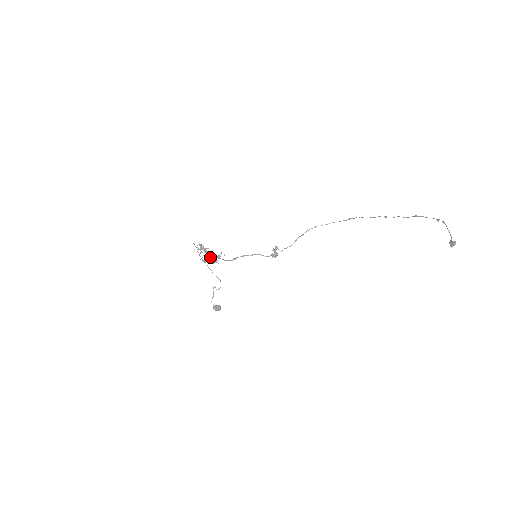
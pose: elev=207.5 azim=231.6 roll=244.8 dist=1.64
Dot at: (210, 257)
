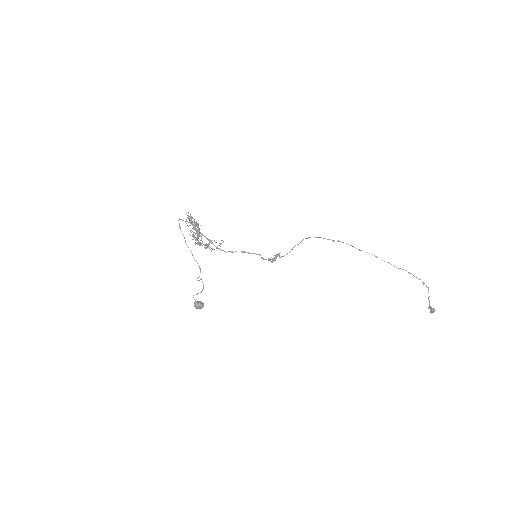
Dot at: (201, 238)
